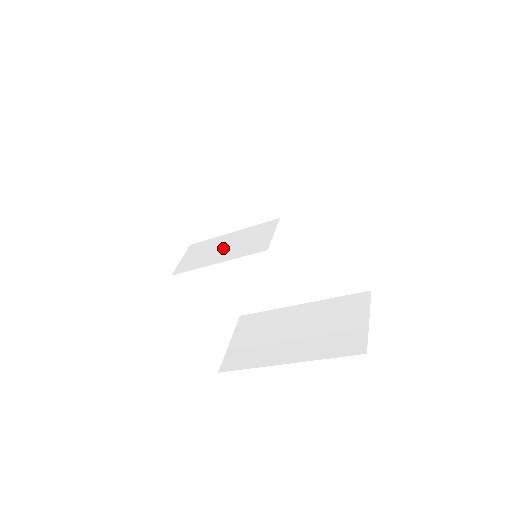
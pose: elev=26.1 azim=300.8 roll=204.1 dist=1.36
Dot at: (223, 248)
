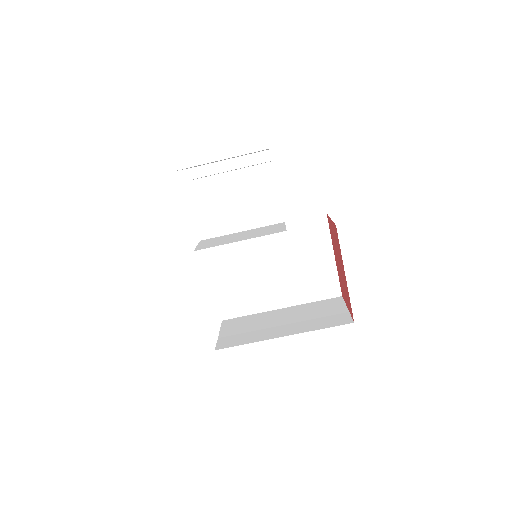
Dot at: (240, 236)
